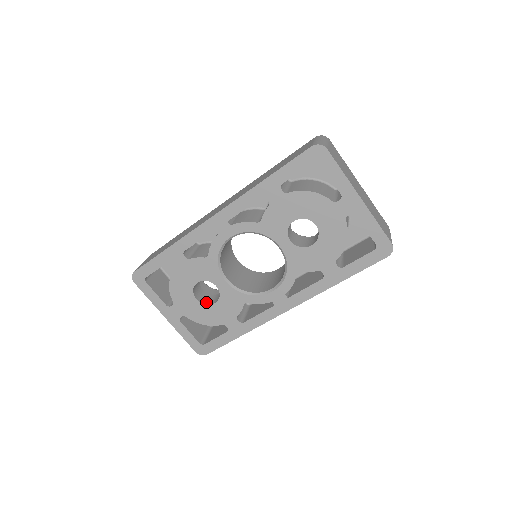
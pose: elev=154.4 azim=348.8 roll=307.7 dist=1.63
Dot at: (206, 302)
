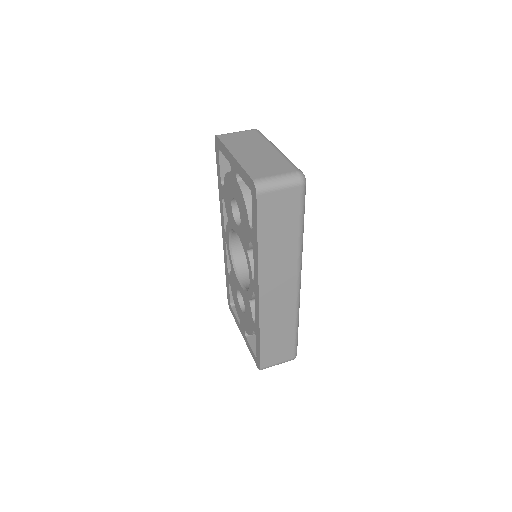
Dot at: occluded
